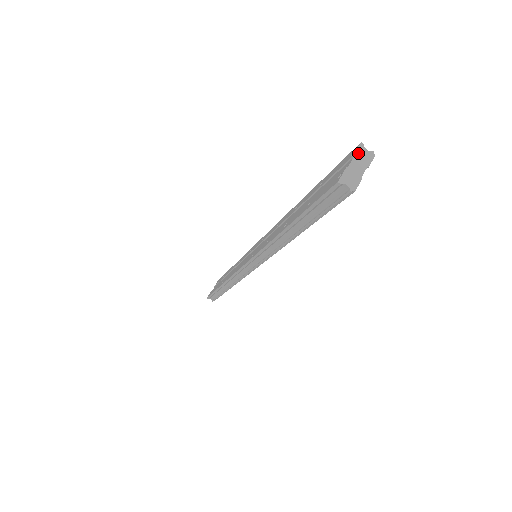
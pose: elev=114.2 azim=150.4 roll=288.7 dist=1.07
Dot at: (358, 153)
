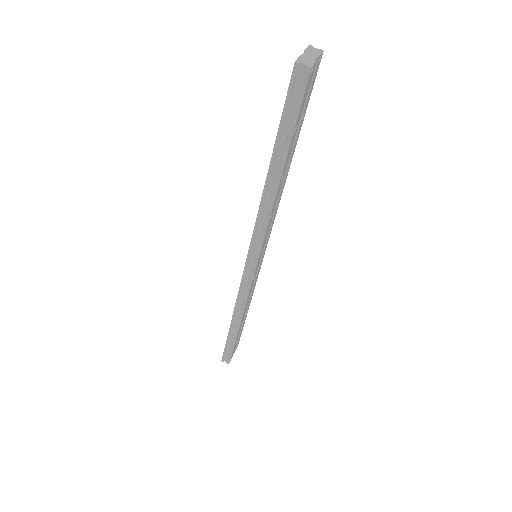
Dot at: (308, 49)
